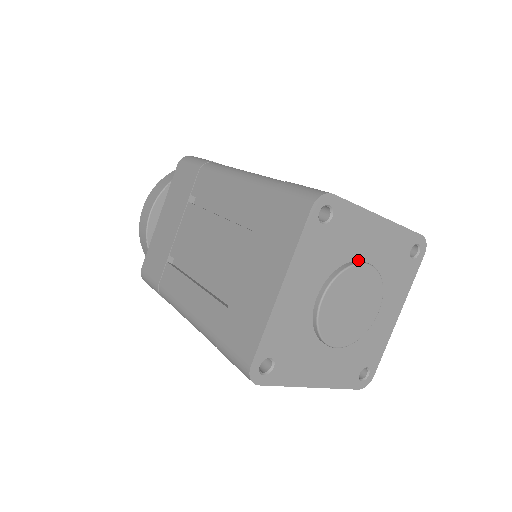
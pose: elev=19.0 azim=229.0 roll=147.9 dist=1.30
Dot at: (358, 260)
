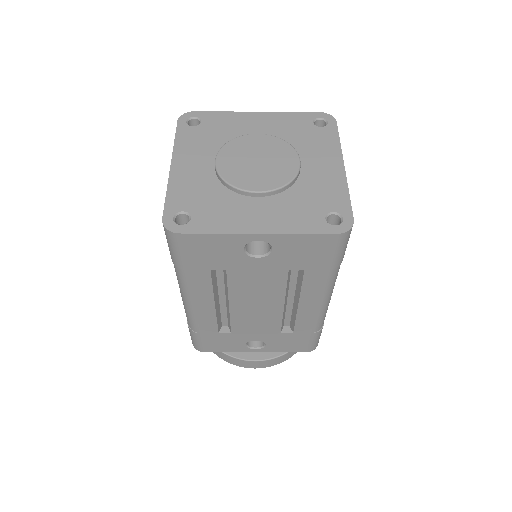
Dot at: occluded
